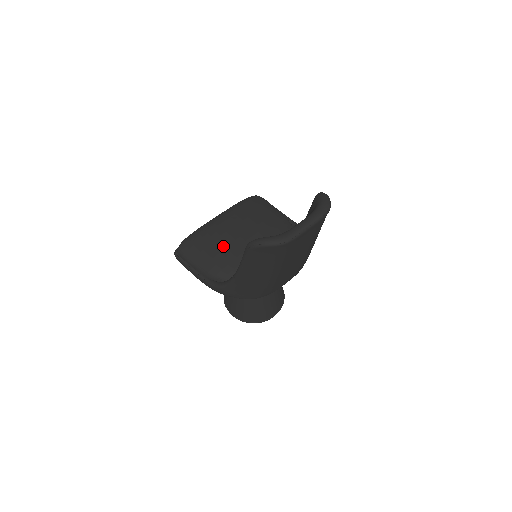
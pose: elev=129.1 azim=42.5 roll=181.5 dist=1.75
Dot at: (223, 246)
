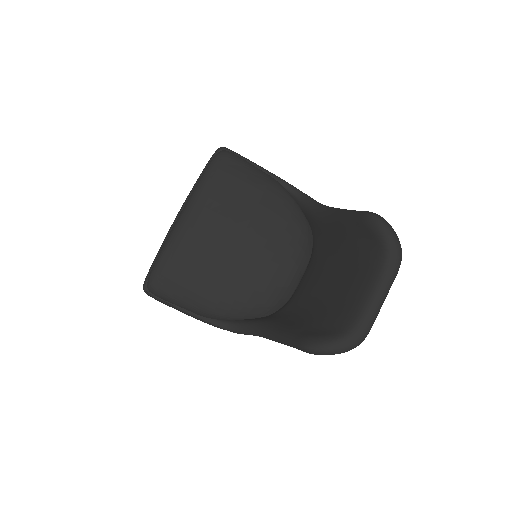
Dot at: (217, 274)
